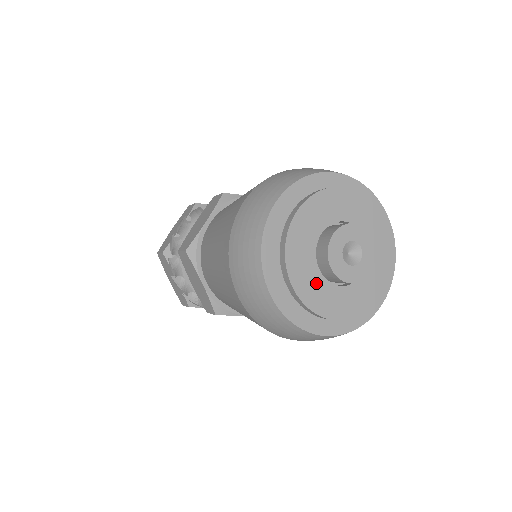
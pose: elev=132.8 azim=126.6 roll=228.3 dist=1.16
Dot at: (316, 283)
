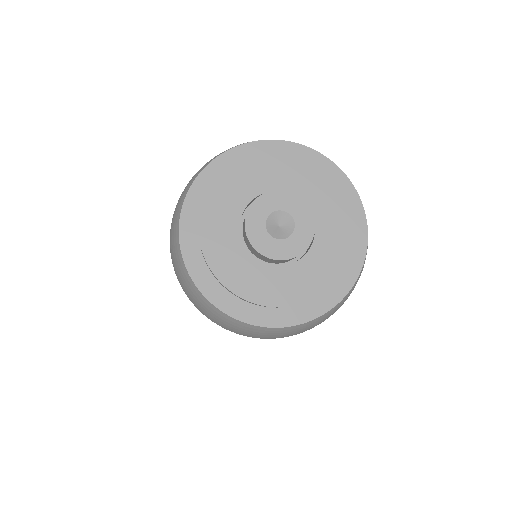
Dot at: (232, 250)
